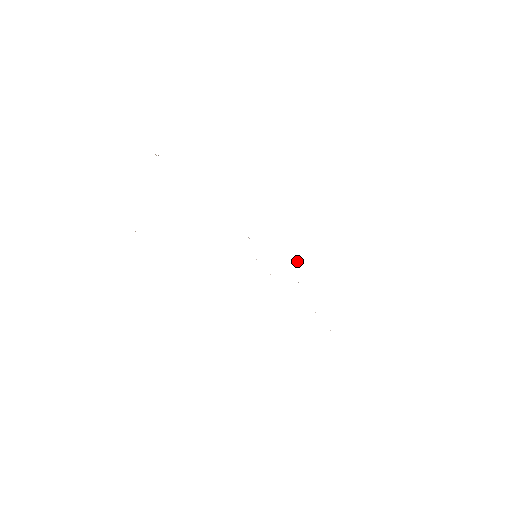
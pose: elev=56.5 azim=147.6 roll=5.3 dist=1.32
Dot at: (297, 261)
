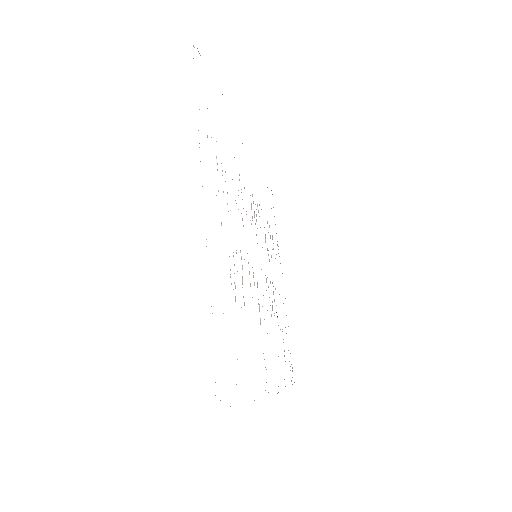
Dot at: occluded
